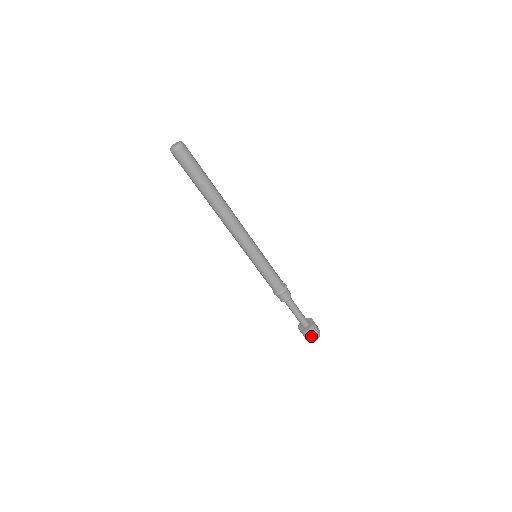
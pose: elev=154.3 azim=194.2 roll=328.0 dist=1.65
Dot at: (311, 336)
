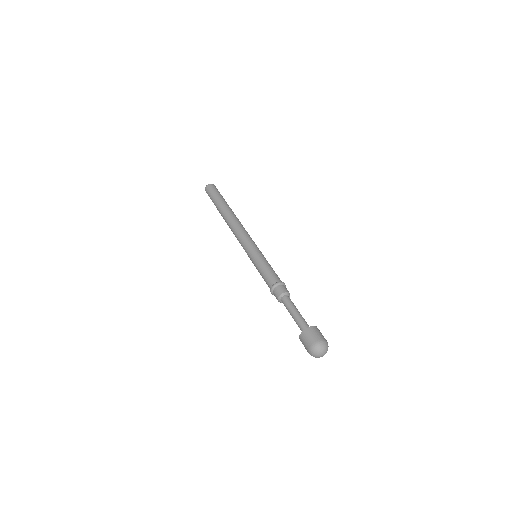
Dot at: (307, 343)
